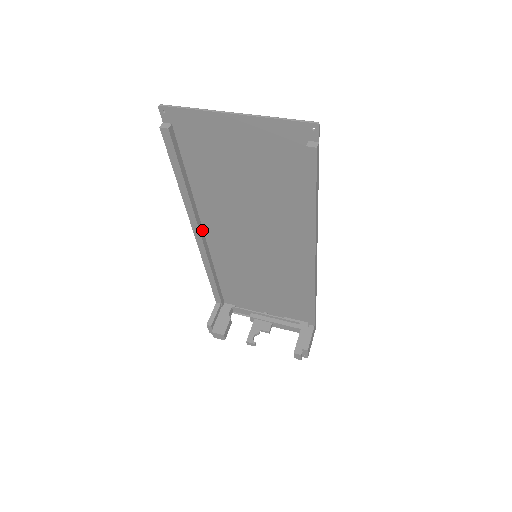
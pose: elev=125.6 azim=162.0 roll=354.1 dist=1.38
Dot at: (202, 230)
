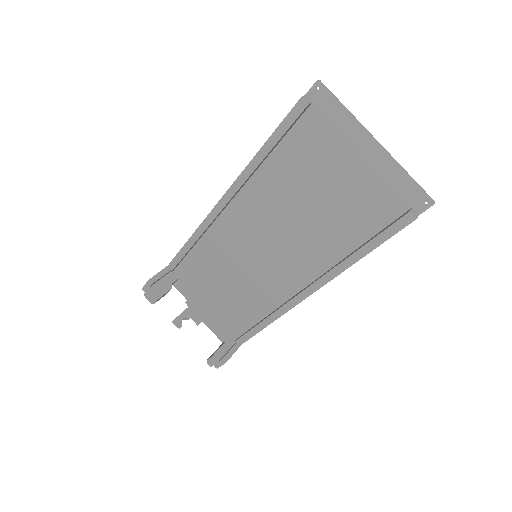
Dot at: (230, 200)
